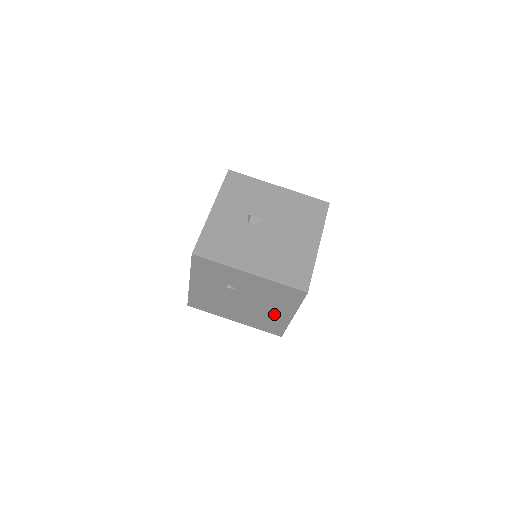
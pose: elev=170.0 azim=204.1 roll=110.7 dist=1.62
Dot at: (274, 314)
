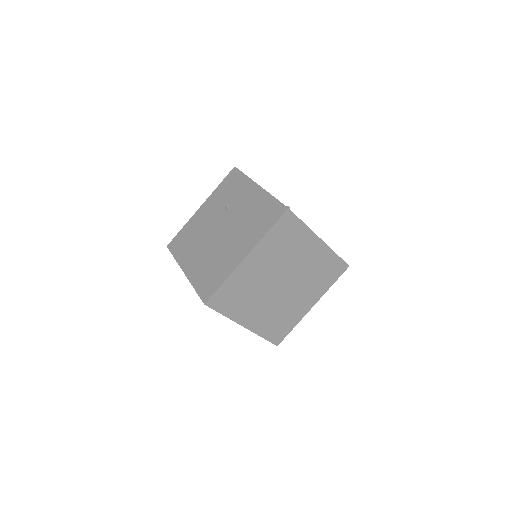
Dot at: (231, 253)
